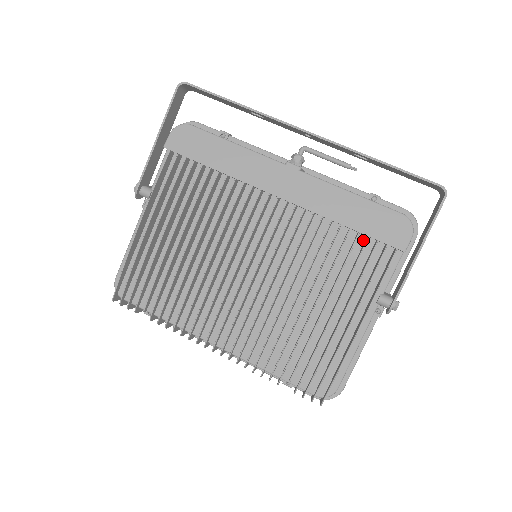
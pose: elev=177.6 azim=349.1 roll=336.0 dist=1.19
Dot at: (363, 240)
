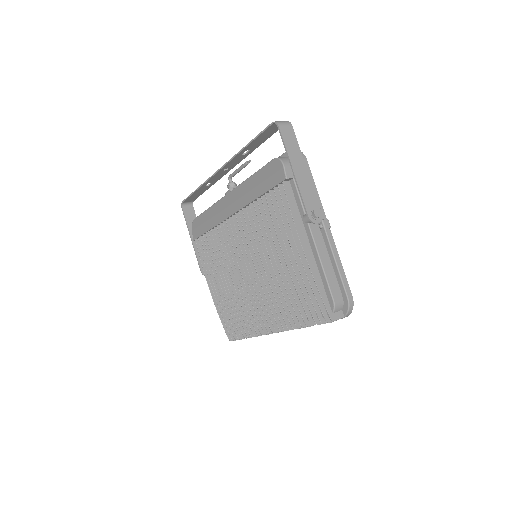
Dot at: occluded
